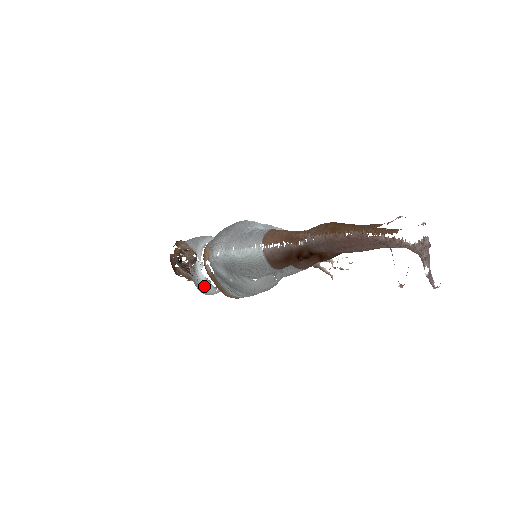
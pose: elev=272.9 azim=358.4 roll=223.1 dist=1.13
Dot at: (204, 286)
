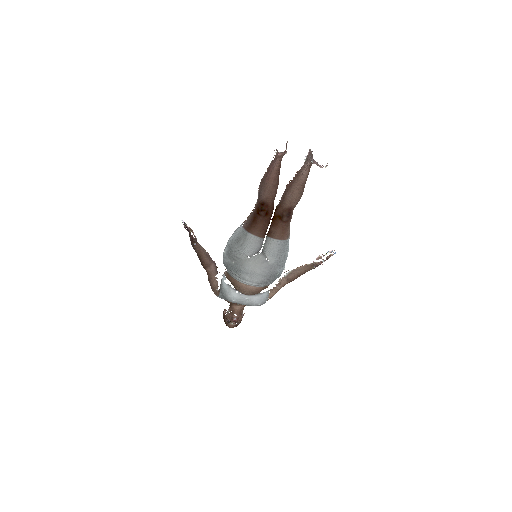
Dot at: (226, 290)
